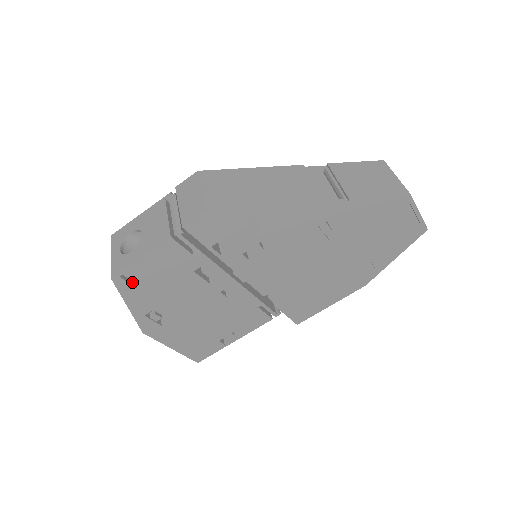
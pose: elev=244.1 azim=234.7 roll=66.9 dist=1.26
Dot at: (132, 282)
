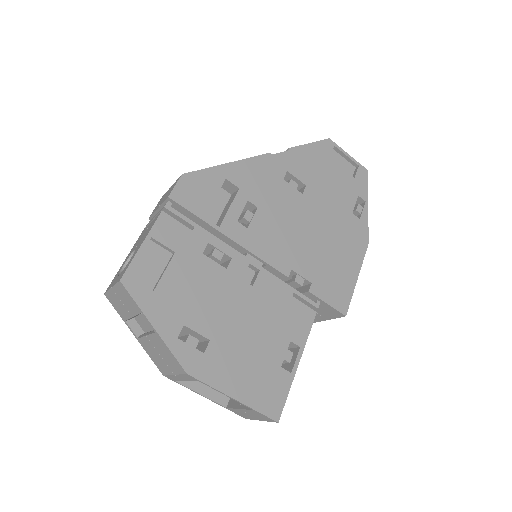
Dot at: (145, 288)
